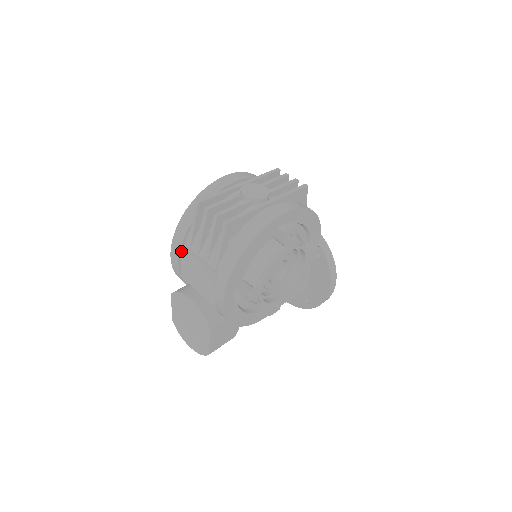
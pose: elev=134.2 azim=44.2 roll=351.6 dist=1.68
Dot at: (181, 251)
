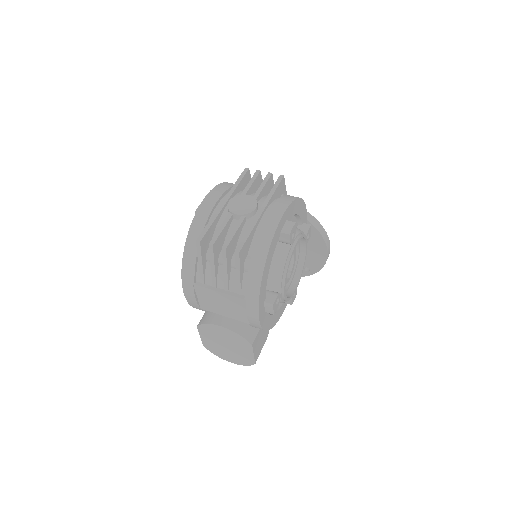
Dot at: (195, 289)
